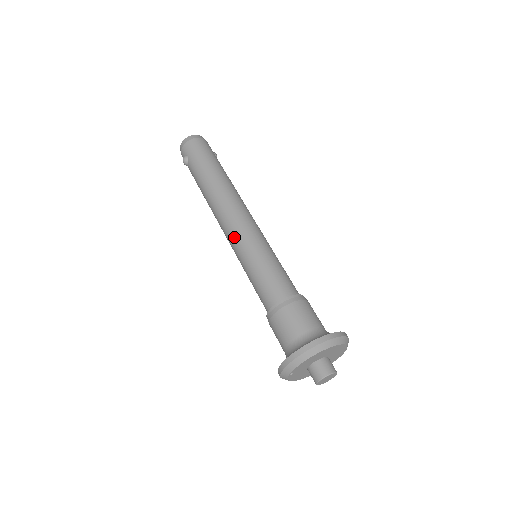
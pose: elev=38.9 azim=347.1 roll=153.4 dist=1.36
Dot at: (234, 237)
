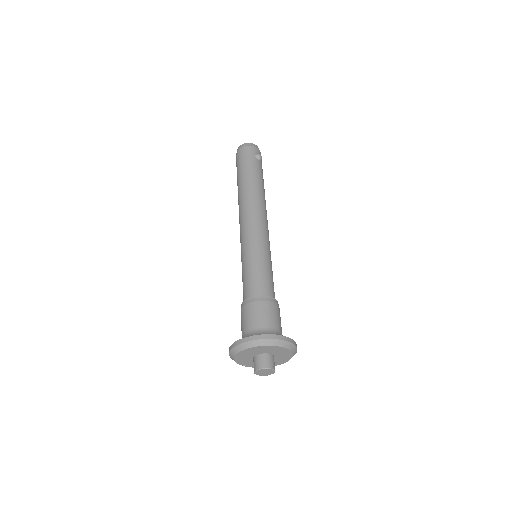
Dot at: occluded
